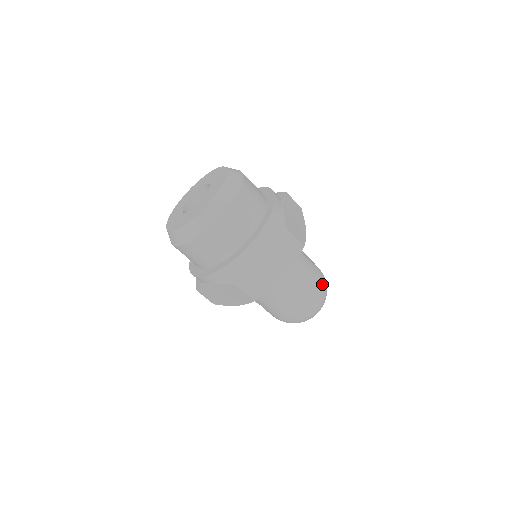
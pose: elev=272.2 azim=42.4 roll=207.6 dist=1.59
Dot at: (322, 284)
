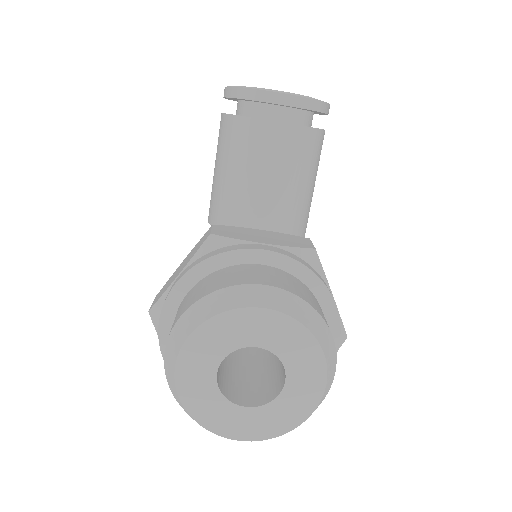
Dot at: occluded
